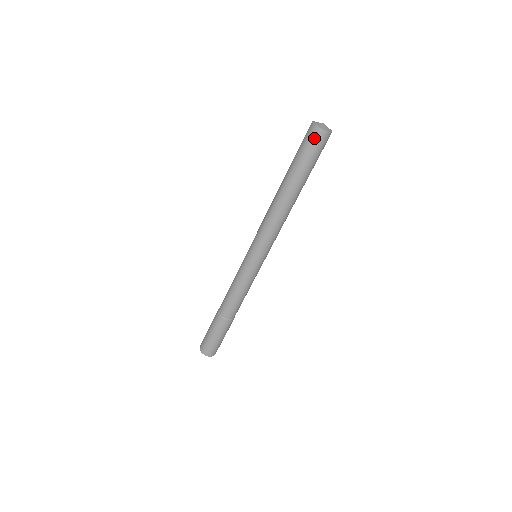
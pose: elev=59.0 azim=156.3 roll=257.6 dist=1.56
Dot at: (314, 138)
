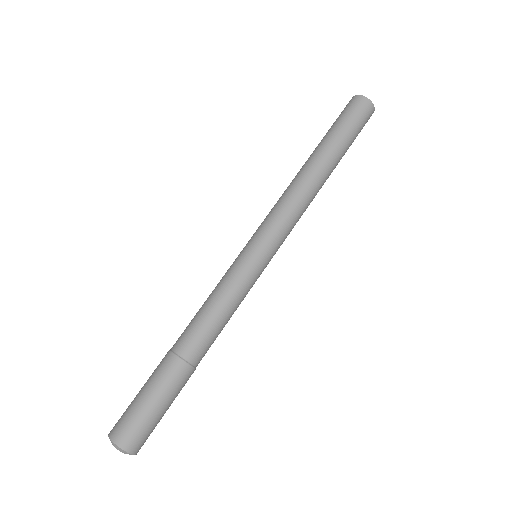
Dot at: (364, 110)
